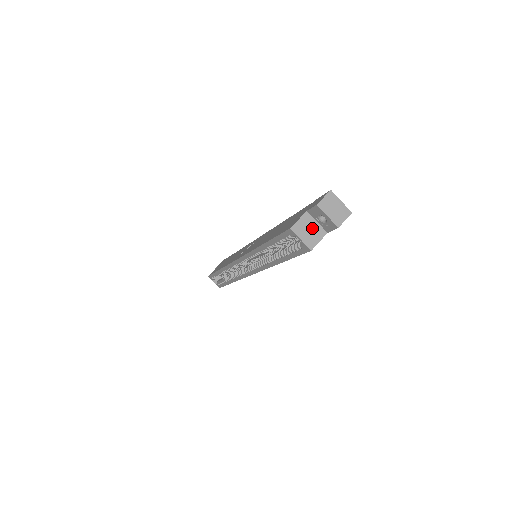
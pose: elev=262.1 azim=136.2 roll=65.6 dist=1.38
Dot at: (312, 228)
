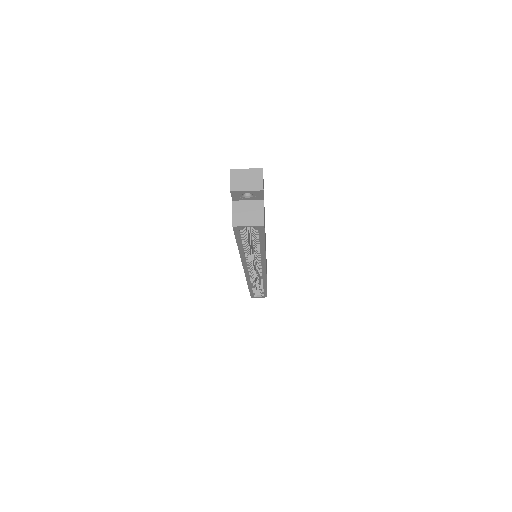
Dot at: (248, 209)
